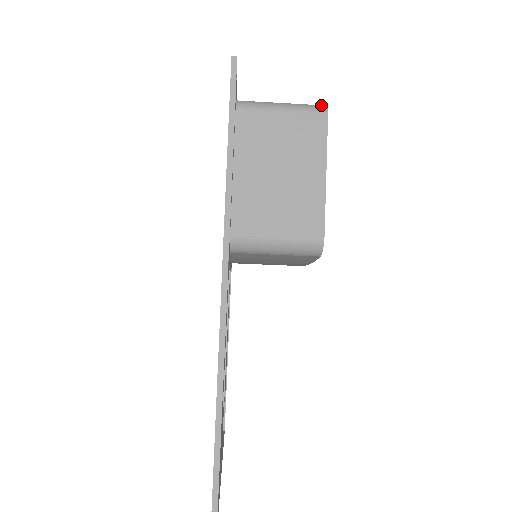
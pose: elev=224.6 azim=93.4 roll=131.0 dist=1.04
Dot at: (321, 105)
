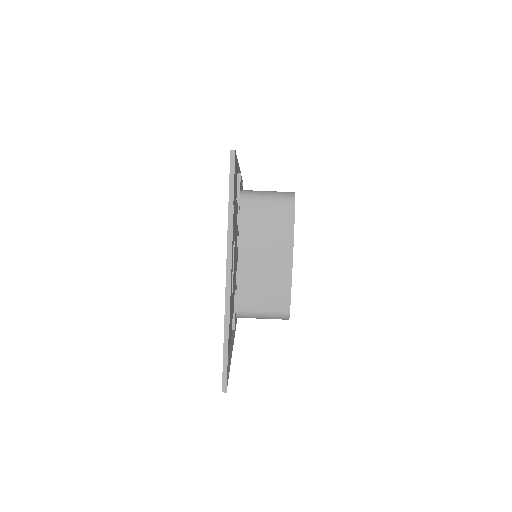
Dot at: occluded
